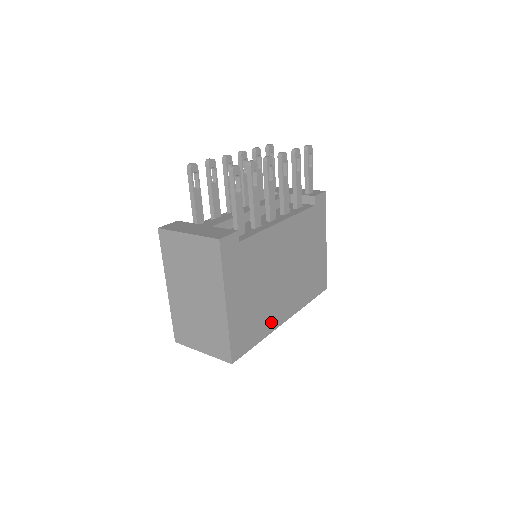
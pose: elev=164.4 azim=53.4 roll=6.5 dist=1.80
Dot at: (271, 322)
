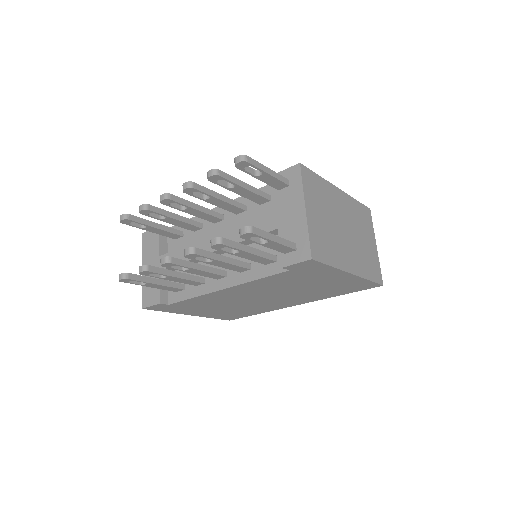
Dot at: (269, 308)
